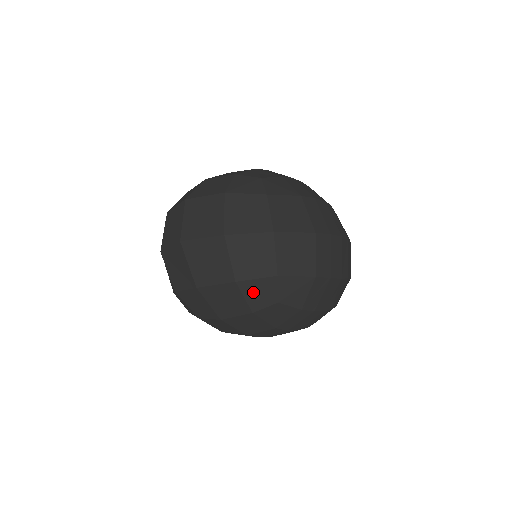
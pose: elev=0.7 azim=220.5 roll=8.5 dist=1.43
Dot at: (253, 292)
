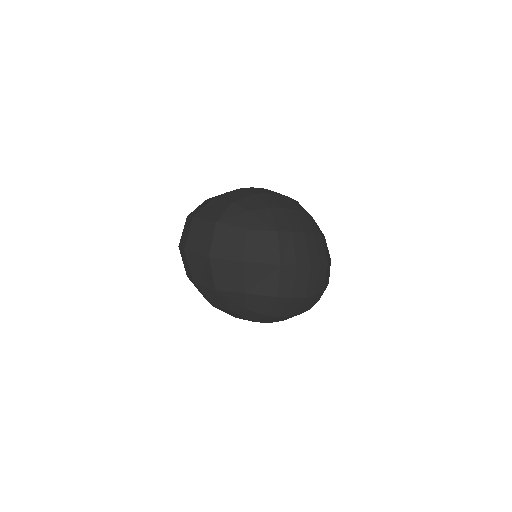
Dot at: (228, 299)
